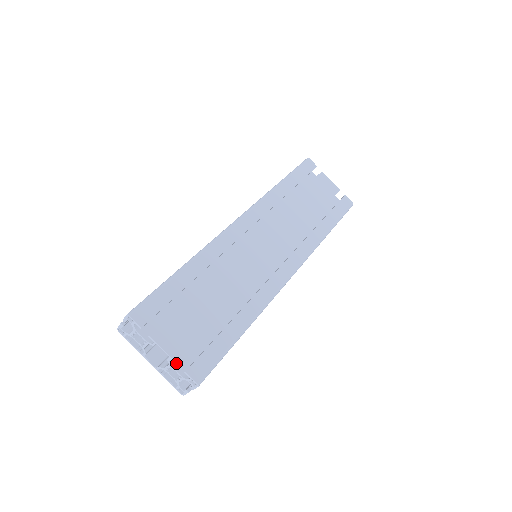
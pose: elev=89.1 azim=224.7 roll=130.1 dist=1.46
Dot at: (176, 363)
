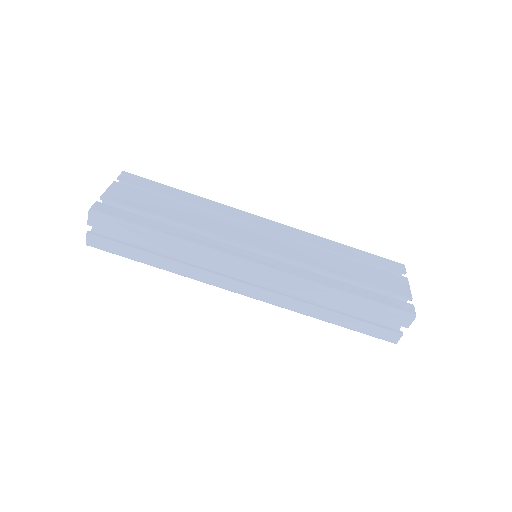
Dot at: (101, 197)
